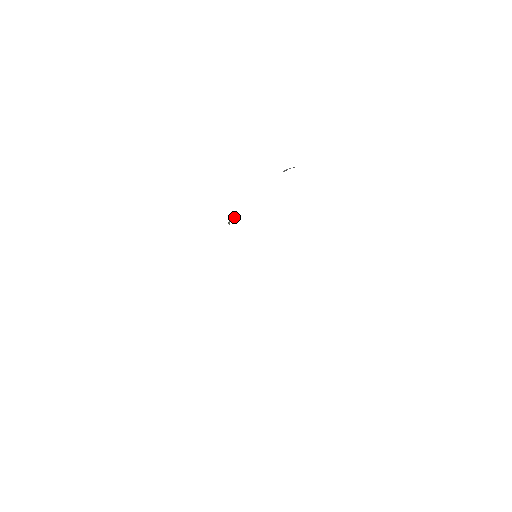
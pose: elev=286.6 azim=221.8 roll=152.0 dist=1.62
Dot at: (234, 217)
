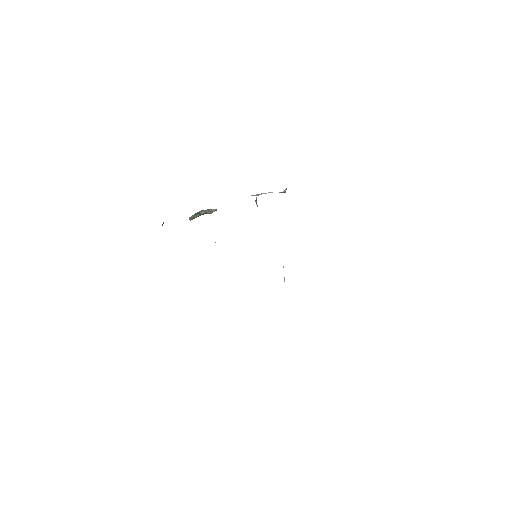
Dot at: (215, 209)
